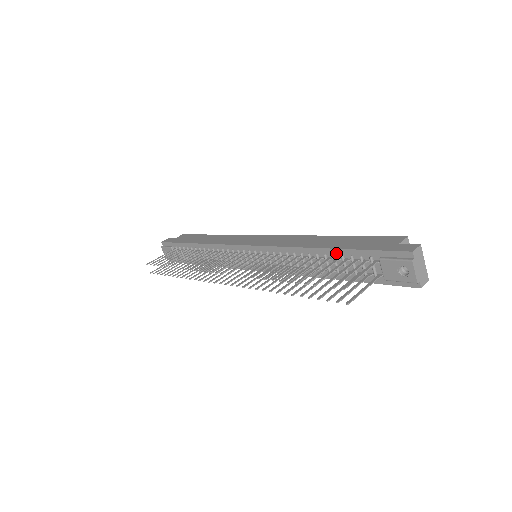
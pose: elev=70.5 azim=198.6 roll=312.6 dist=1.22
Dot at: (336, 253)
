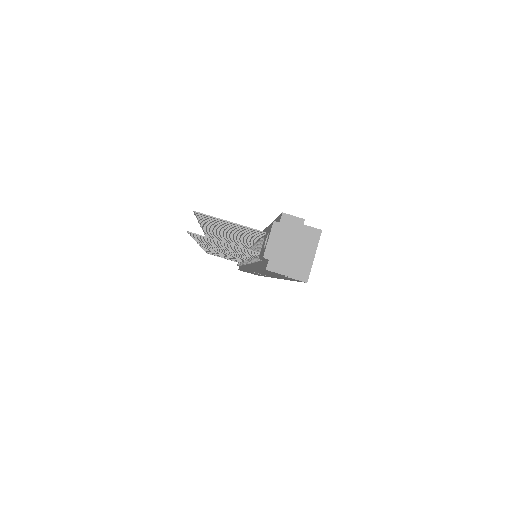
Dot at: occluded
